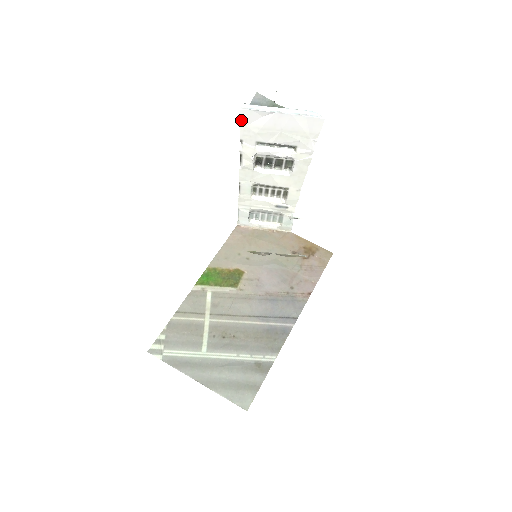
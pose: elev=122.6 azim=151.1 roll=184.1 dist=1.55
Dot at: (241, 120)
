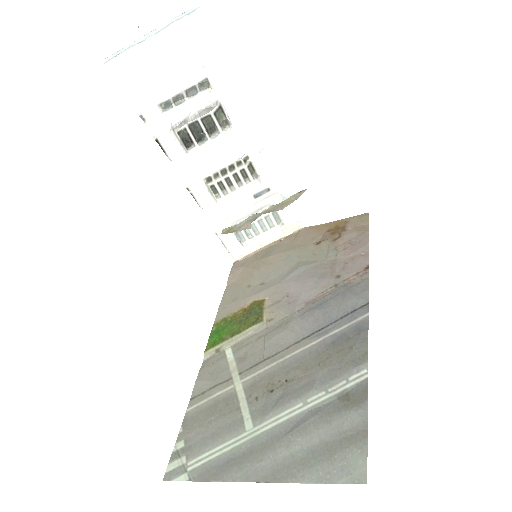
Dot at: (118, 83)
